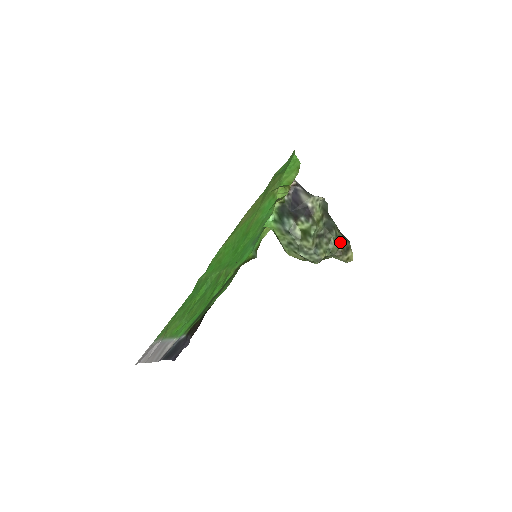
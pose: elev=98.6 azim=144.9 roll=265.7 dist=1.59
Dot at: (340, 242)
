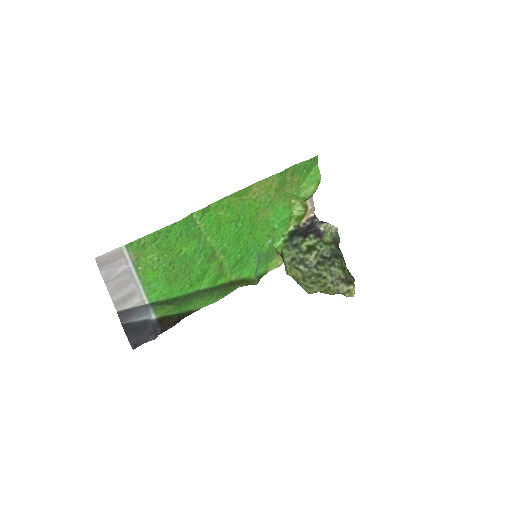
Dot at: (344, 272)
